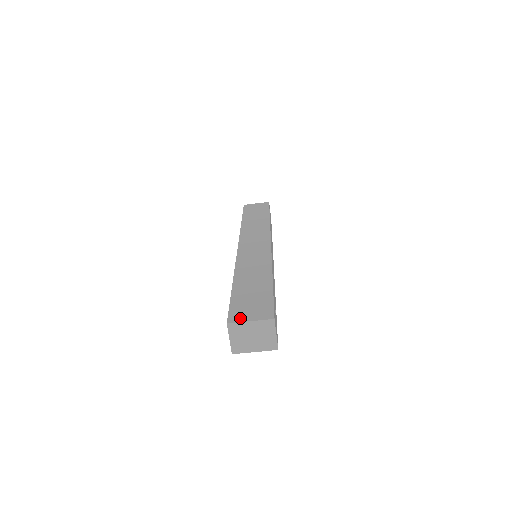
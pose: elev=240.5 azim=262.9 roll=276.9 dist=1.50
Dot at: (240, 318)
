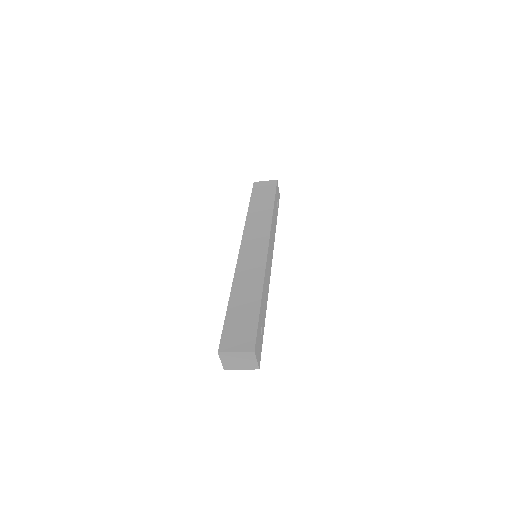
Dot at: (228, 347)
